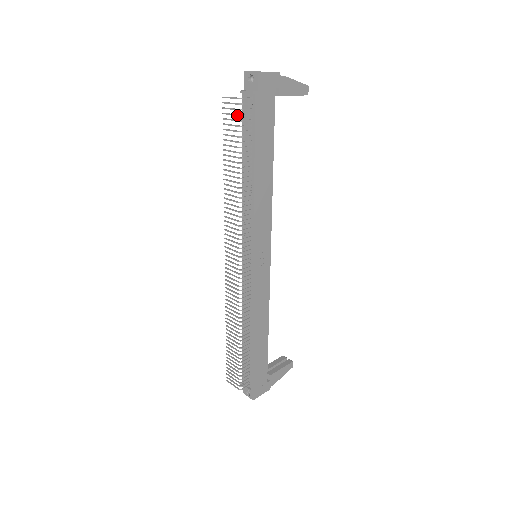
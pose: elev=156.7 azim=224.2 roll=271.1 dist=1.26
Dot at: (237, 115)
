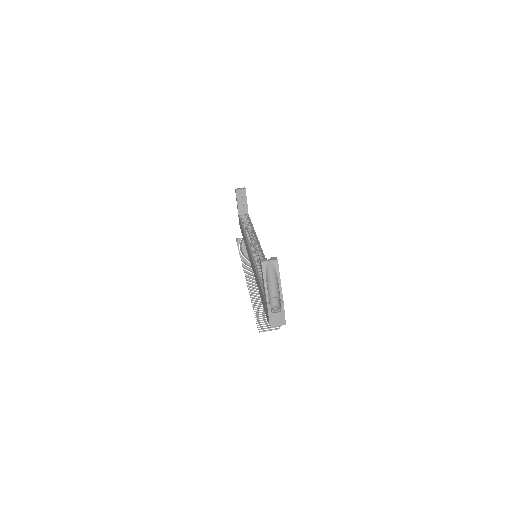
Dot at: occluded
